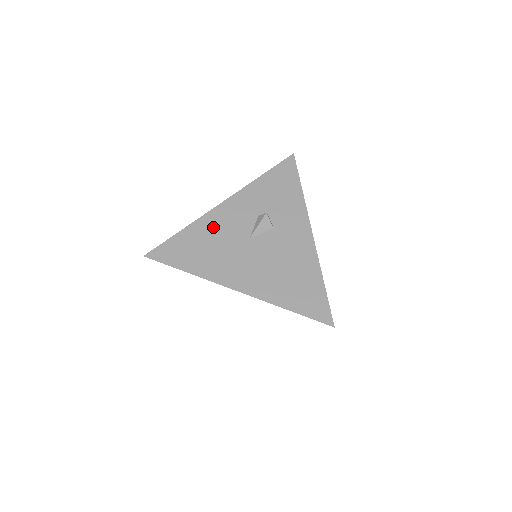
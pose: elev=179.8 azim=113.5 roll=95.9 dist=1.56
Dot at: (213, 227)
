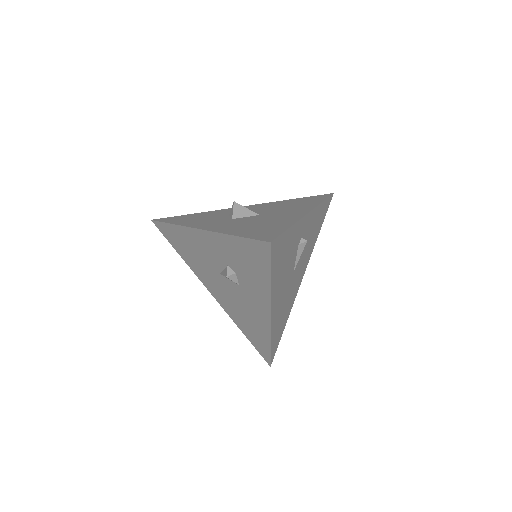
Dot at: (193, 242)
